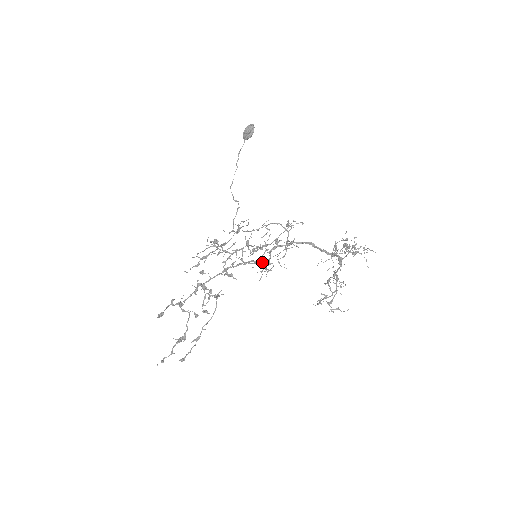
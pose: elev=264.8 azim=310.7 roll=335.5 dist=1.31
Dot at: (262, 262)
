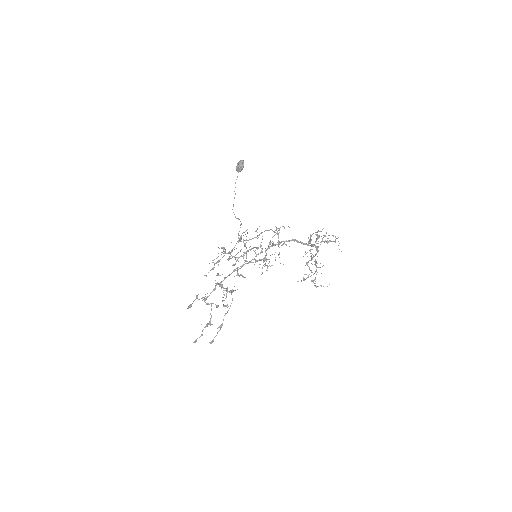
Dot at: (260, 259)
